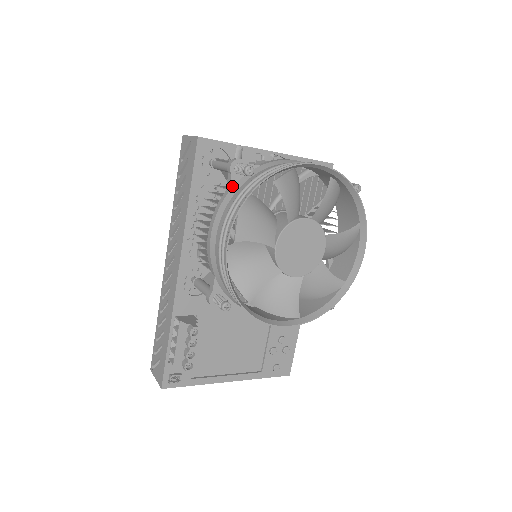
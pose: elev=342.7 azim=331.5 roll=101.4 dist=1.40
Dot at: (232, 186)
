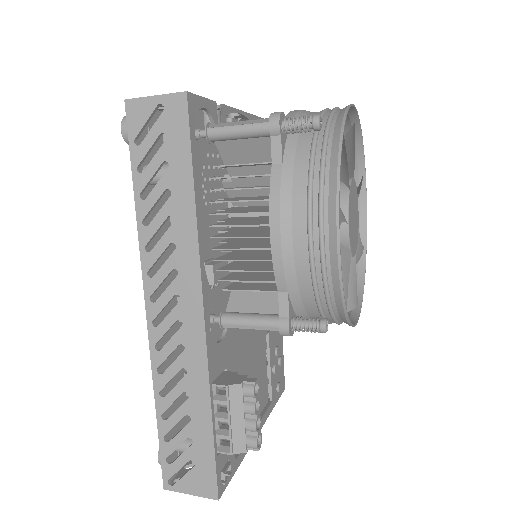
Dot at: (283, 154)
